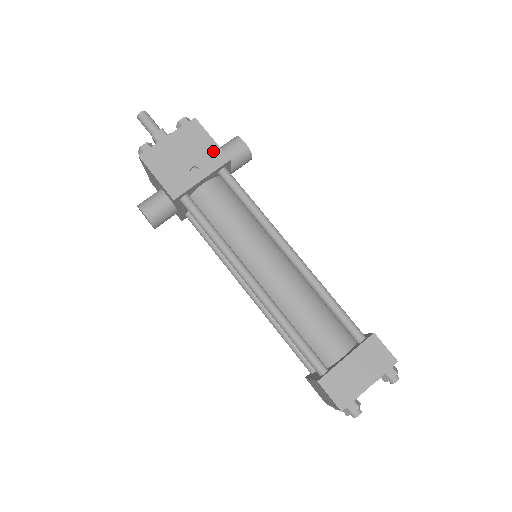
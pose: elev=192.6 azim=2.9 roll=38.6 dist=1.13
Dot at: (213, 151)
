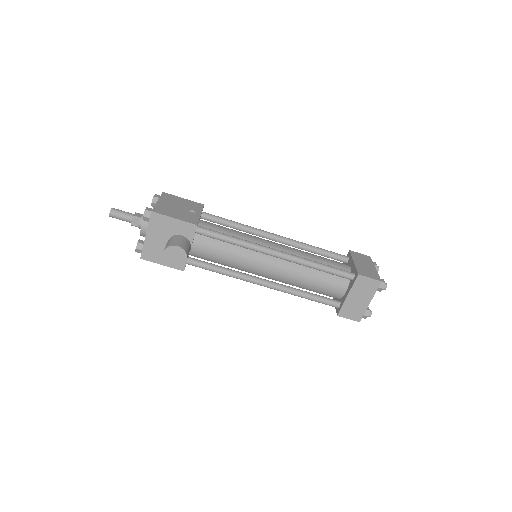
Dot at: (191, 203)
